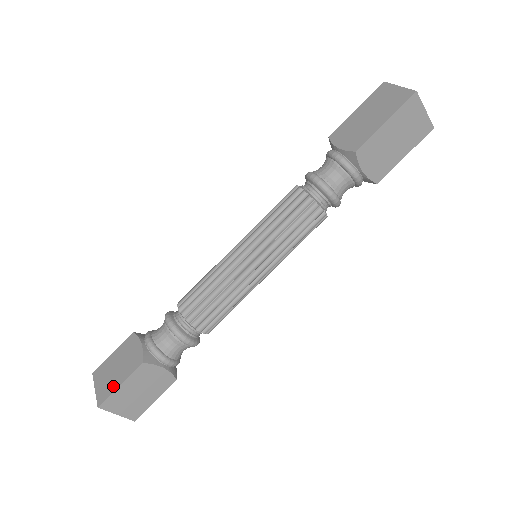
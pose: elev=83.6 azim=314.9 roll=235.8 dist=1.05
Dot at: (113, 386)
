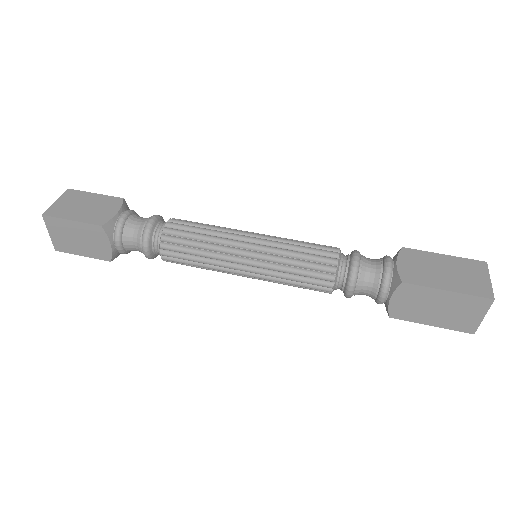
Dot at: (67, 215)
